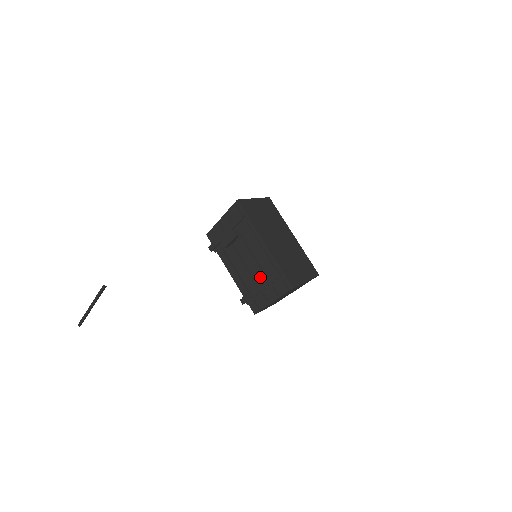
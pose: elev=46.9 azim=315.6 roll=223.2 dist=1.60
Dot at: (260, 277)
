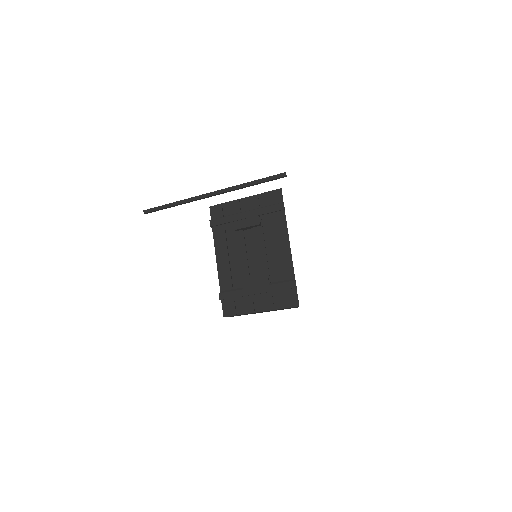
Dot at: (267, 278)
